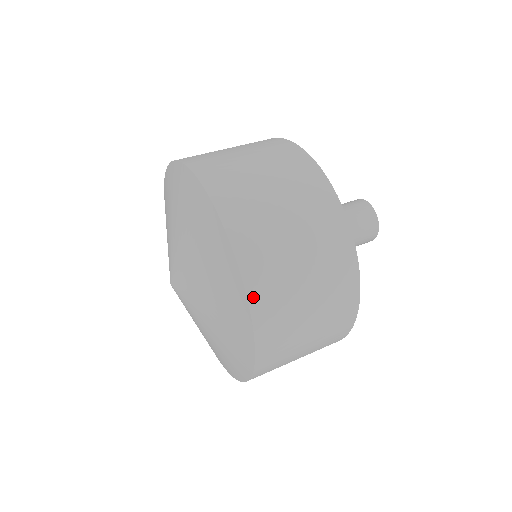
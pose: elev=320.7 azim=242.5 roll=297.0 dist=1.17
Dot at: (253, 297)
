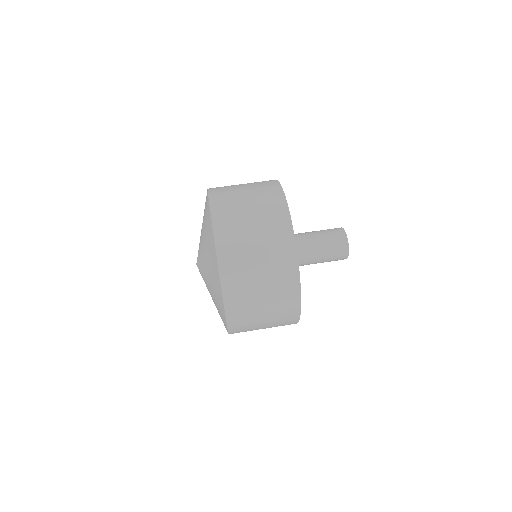
Dot at: occluded
